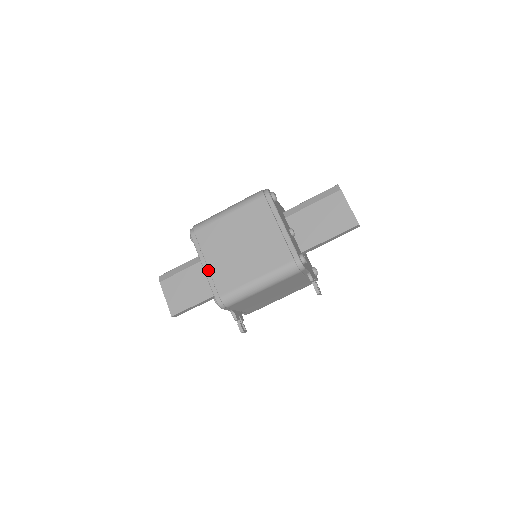
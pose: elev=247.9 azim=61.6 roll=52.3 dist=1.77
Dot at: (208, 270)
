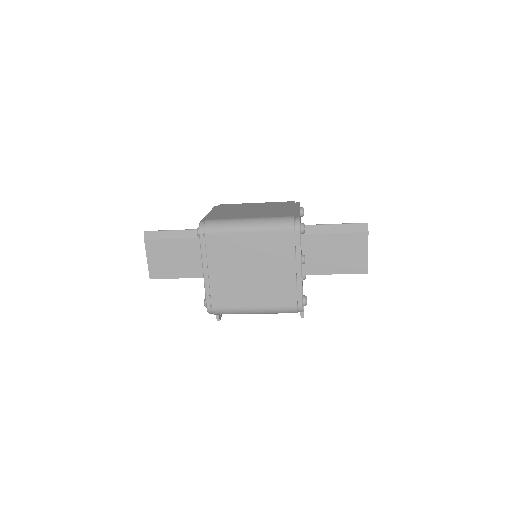
Dot at: (208, 277)
